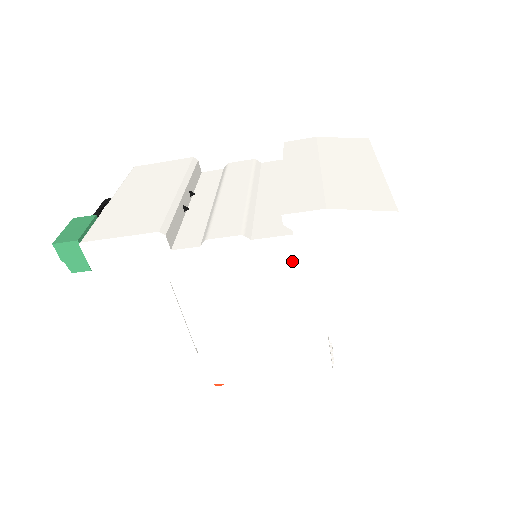
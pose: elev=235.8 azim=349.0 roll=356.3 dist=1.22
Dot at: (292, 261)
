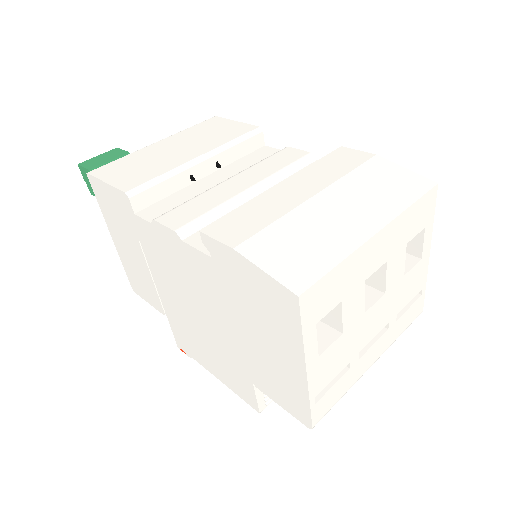
Dot at: (214, 283)
